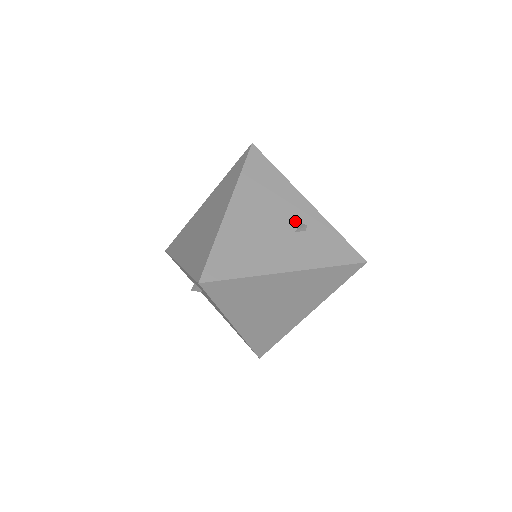
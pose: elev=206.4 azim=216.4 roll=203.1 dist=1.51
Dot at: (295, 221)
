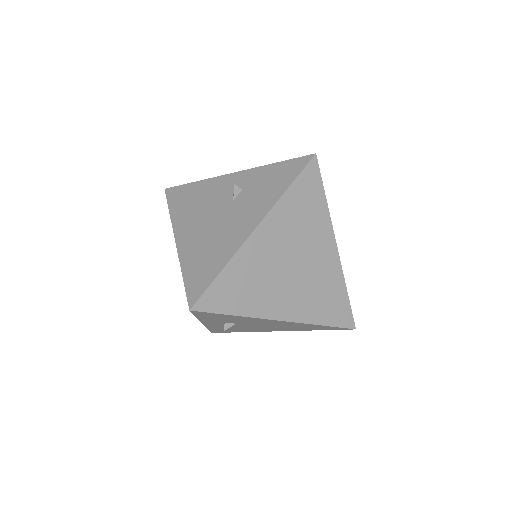
Dot at: occluded
